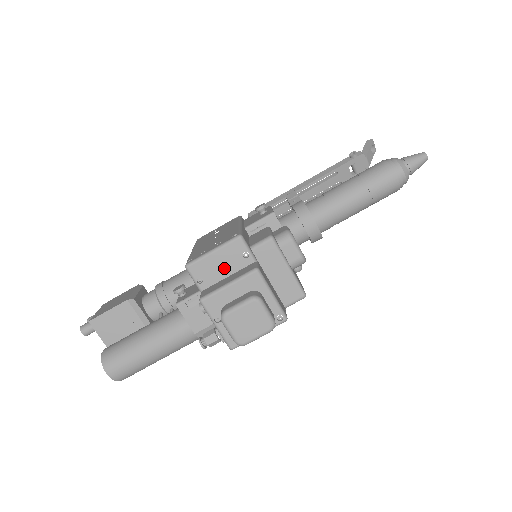
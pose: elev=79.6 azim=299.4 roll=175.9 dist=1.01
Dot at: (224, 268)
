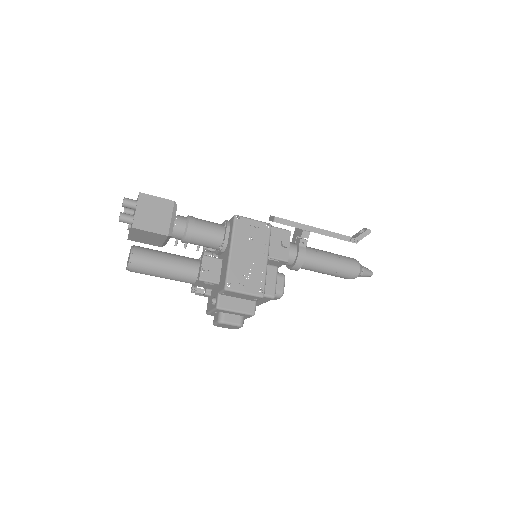
Dot at: (241, 297)
